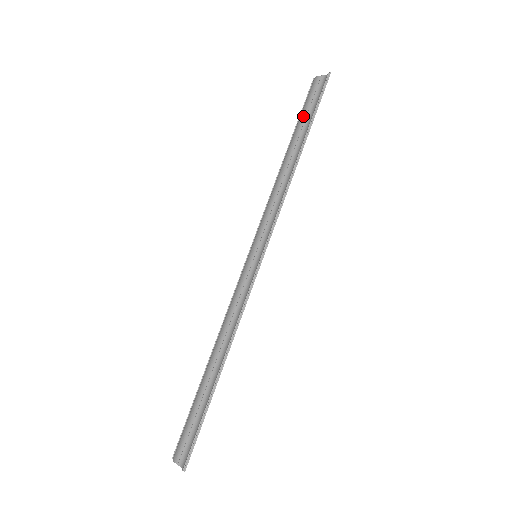
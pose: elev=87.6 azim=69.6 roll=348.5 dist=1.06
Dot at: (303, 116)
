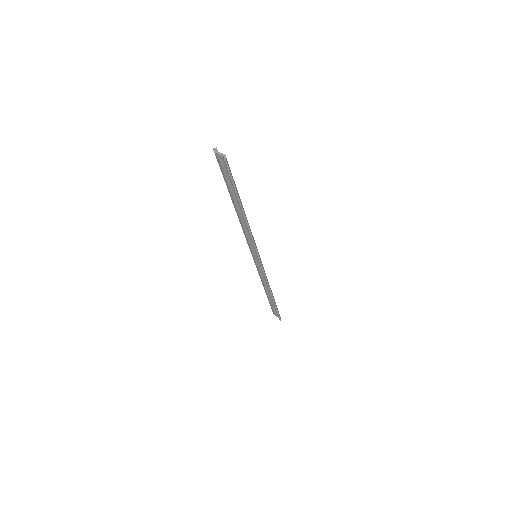
Dot at: (227, 184)
